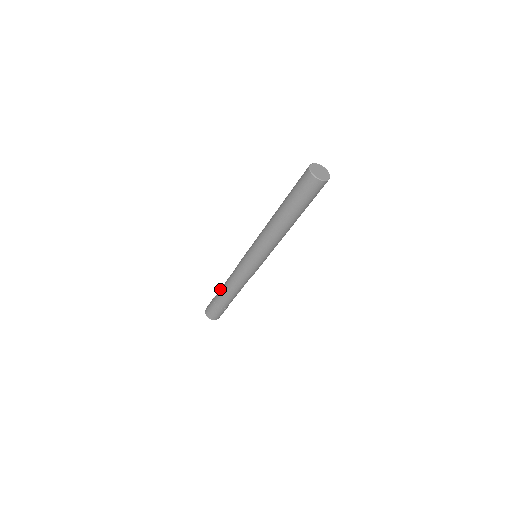
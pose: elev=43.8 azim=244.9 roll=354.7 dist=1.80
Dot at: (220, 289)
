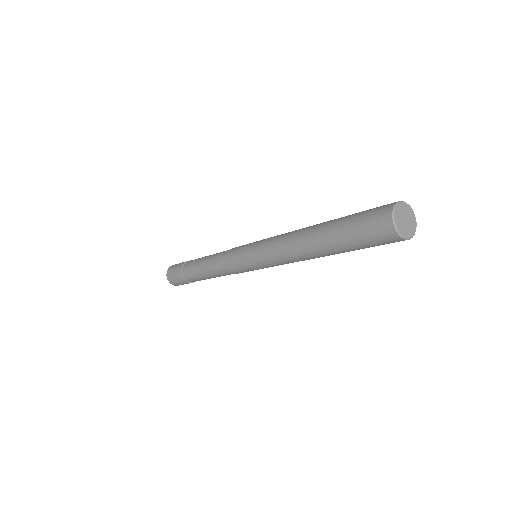
Dot at: (193, 264)
